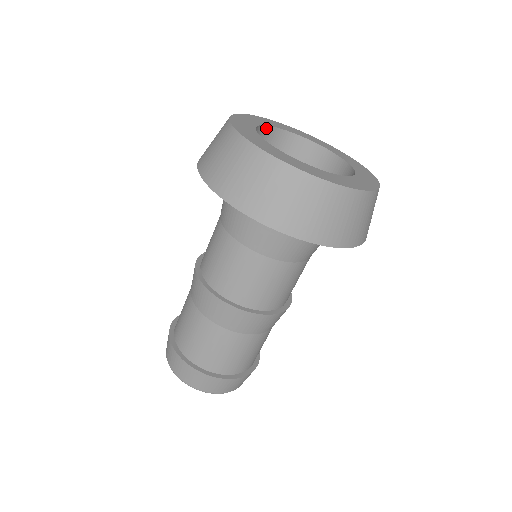
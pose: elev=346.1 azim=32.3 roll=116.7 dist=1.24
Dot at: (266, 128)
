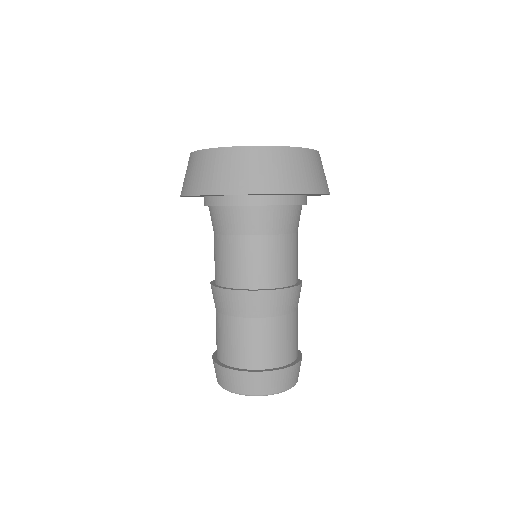
Dot at: occluded
